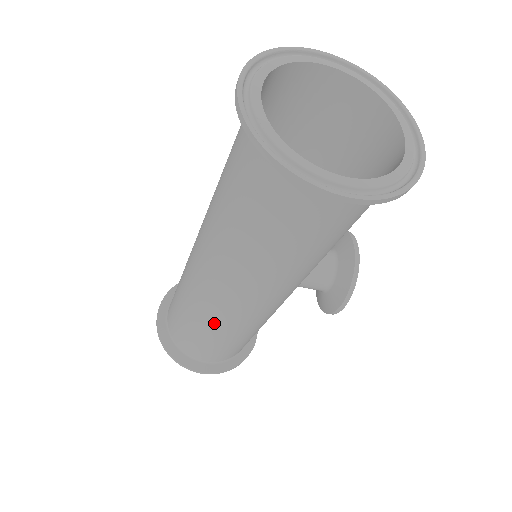
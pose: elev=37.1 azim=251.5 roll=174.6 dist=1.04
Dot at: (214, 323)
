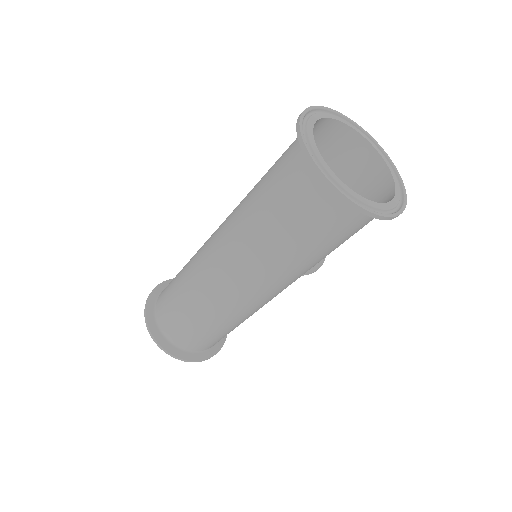
Dot at: (238, 318)
